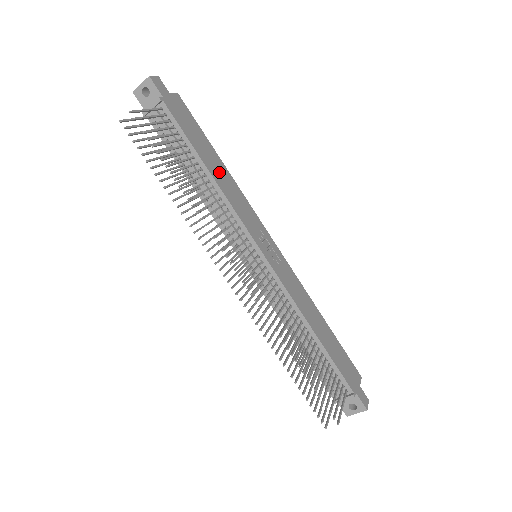
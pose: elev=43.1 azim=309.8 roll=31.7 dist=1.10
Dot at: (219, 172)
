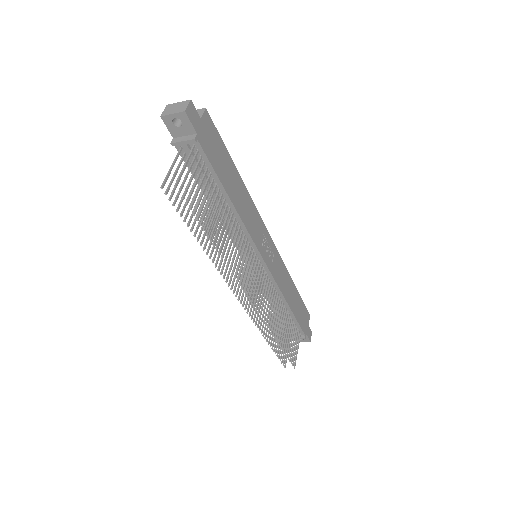
Dot at: (238, 194)
